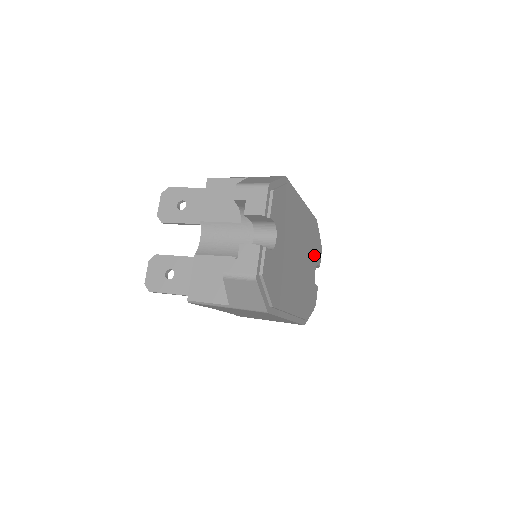
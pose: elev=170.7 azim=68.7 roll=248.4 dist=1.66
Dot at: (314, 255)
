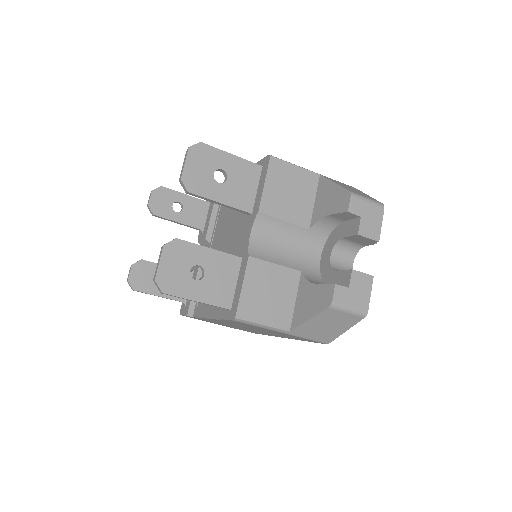
Dot at: occluded
